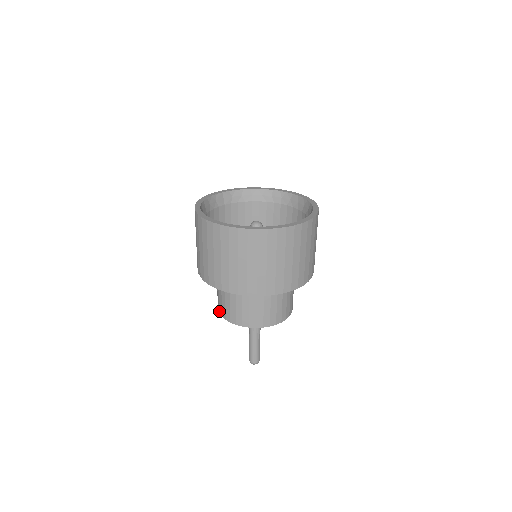
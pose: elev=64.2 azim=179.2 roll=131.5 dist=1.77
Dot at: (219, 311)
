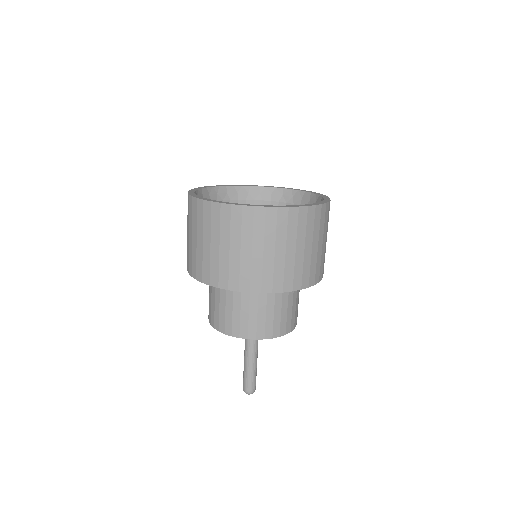
Dot at: (239, 335)
